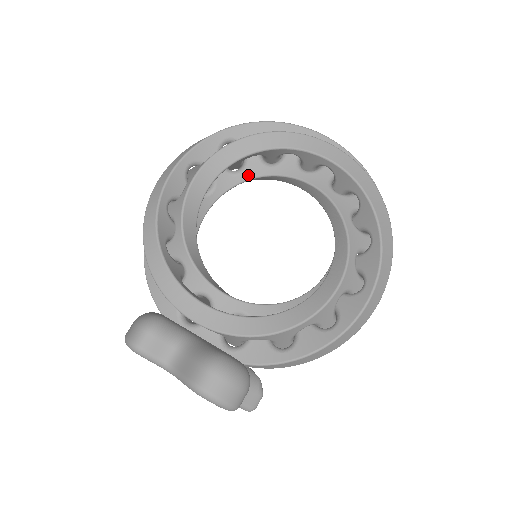
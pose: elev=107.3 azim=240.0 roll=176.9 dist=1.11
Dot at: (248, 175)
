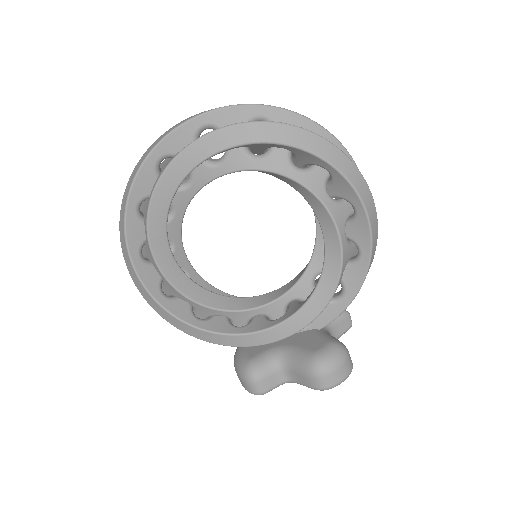
Dot at: (182, 208)
